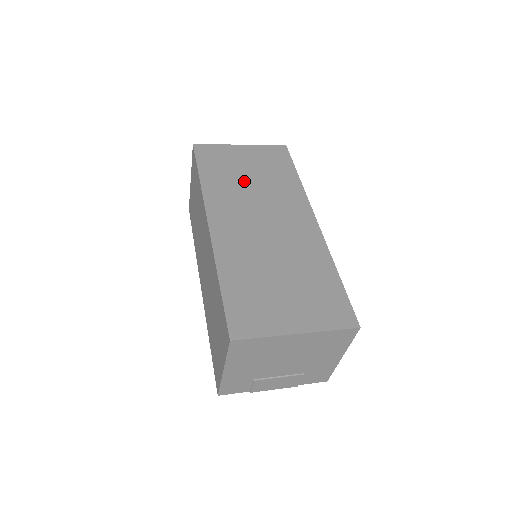
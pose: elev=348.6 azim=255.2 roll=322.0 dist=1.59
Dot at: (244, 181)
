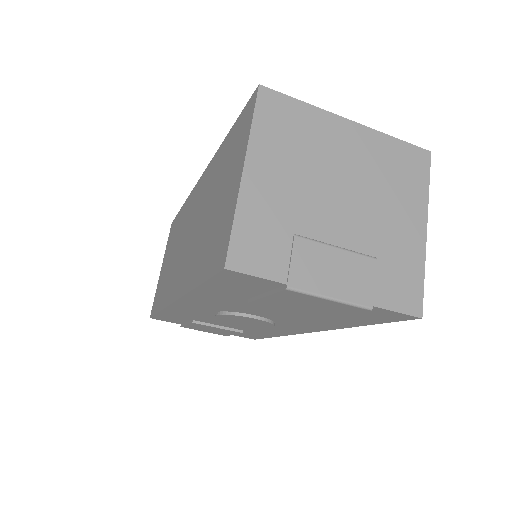
Dot at: occluded
